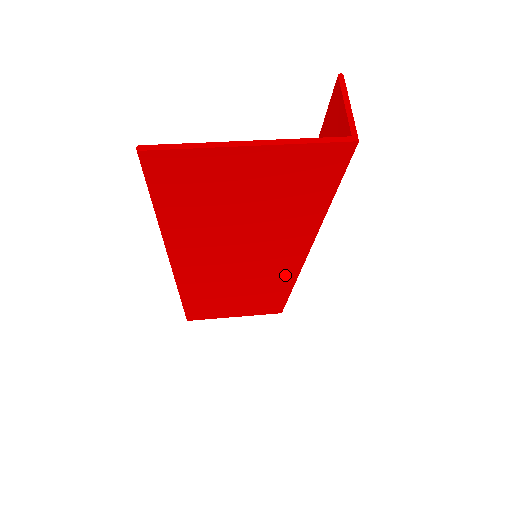
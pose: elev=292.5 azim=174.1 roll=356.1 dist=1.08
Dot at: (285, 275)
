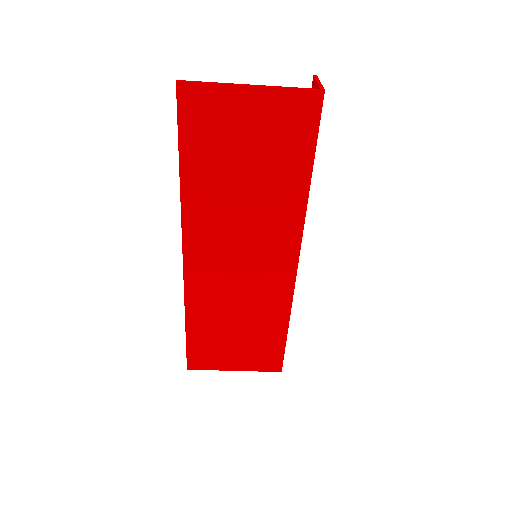
Dot at: (282, 287)
